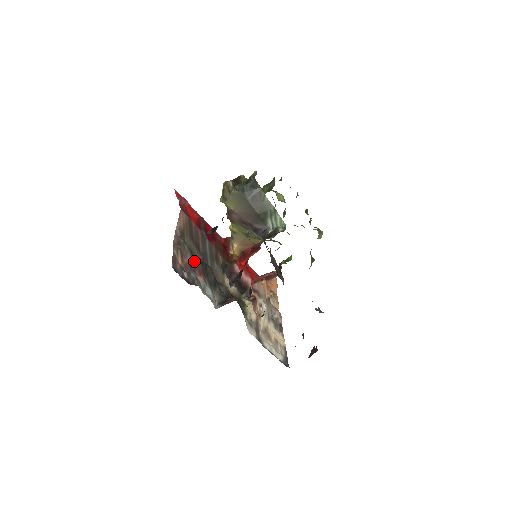
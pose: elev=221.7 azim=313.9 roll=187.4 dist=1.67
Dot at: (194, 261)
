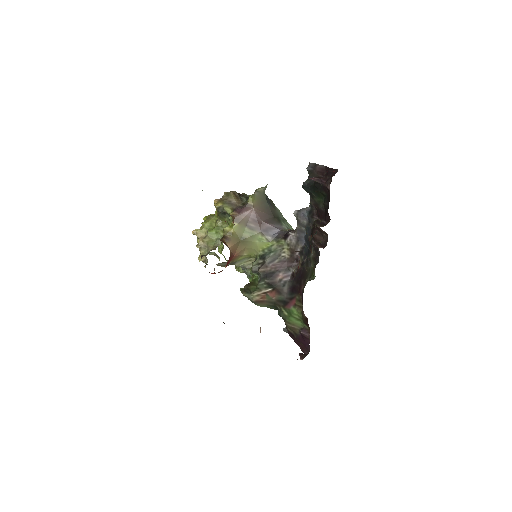
Dot at: occluded
